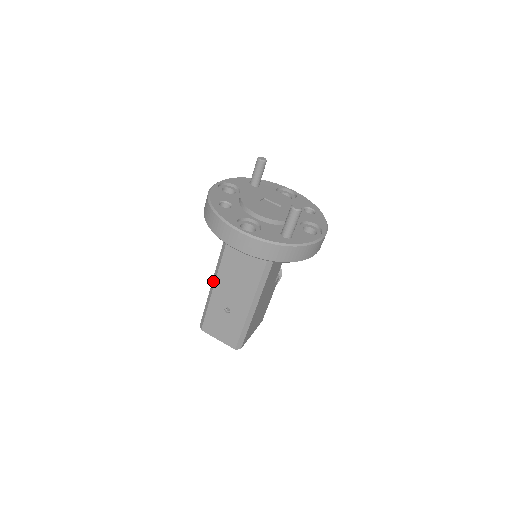
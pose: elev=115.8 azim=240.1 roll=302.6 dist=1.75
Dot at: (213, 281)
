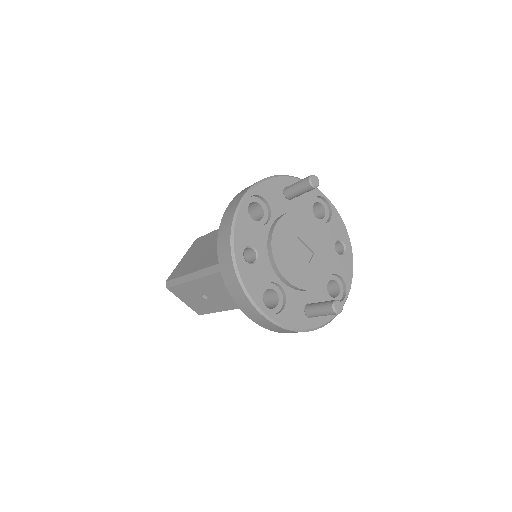
Dot at: (198, 274)
